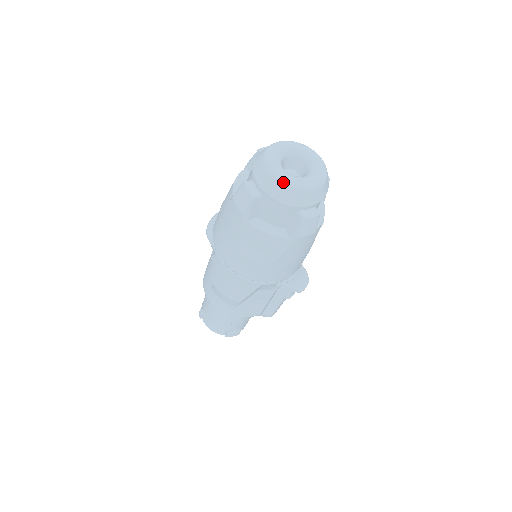
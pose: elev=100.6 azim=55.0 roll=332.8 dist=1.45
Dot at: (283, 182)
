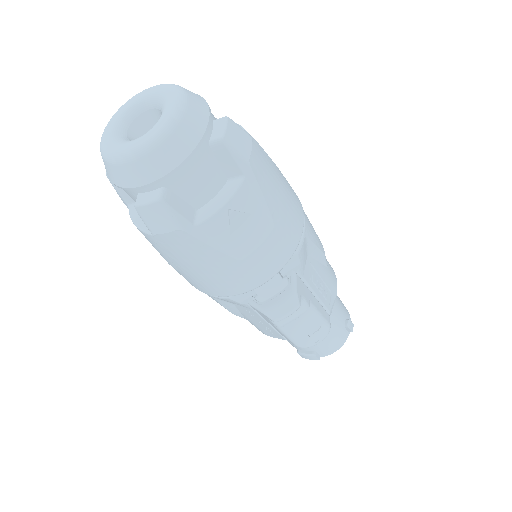
Dot at: (101, 151)
